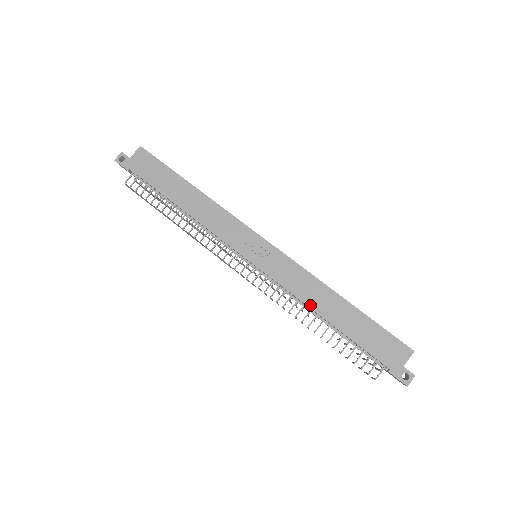
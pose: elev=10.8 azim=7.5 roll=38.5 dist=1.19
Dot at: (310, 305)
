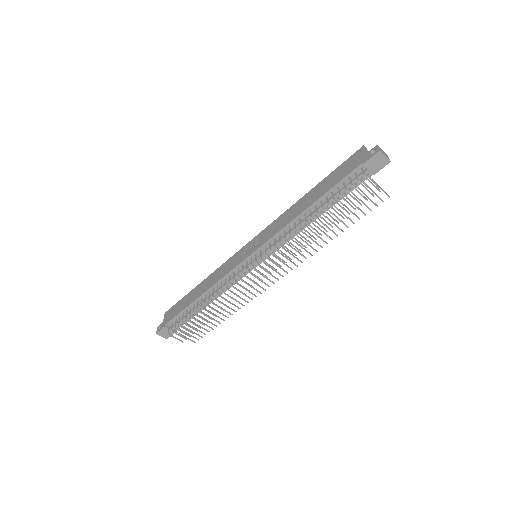
Dot at: (295, 217)
